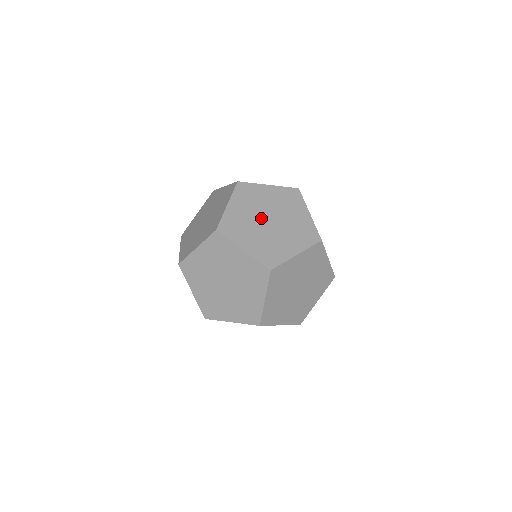
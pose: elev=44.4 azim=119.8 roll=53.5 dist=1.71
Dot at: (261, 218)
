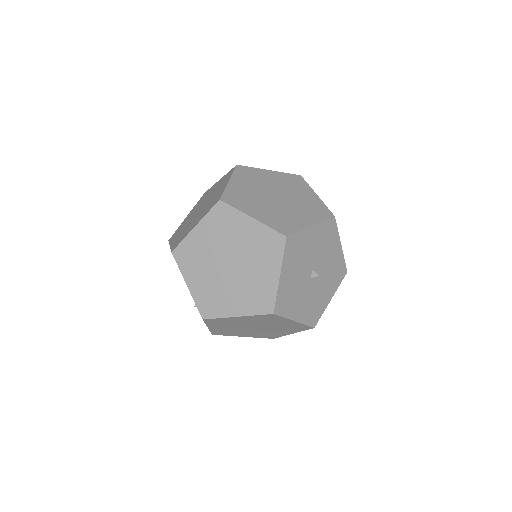
Dot at: occluded
